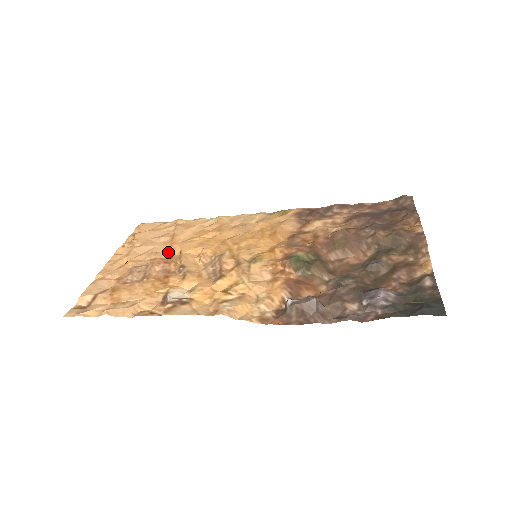
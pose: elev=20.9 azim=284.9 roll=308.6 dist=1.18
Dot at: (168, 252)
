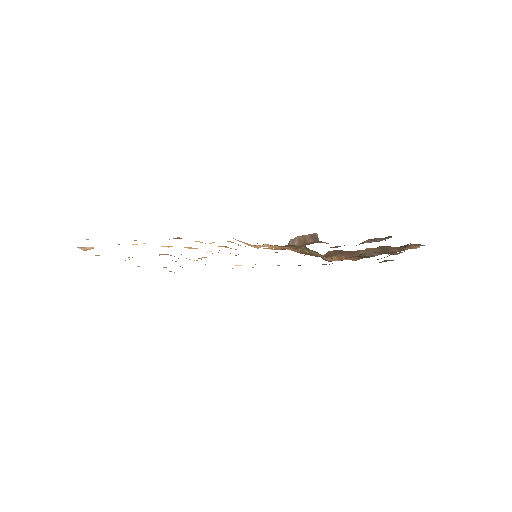
Dot at: occluded
